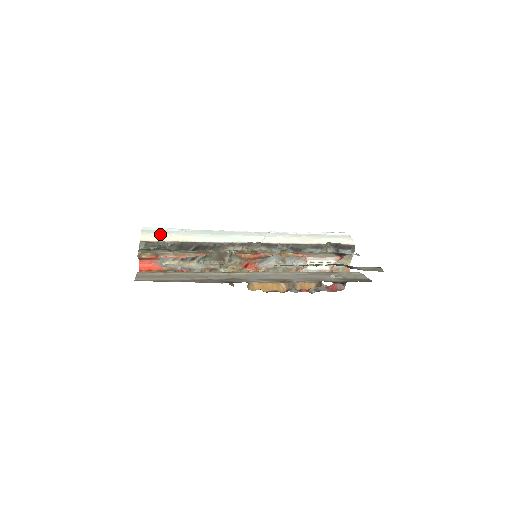
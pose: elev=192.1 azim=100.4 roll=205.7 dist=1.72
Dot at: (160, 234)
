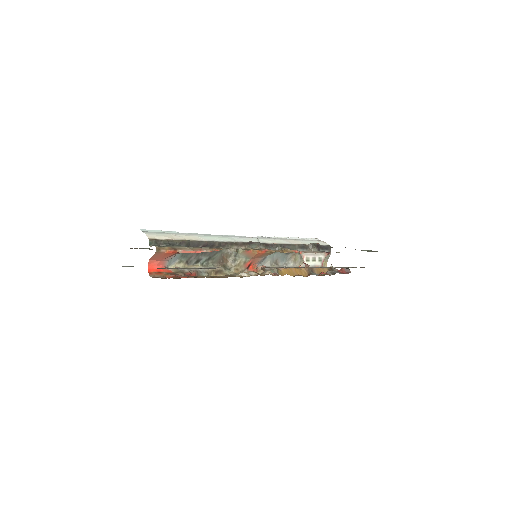
Dot at: (164, 234)
